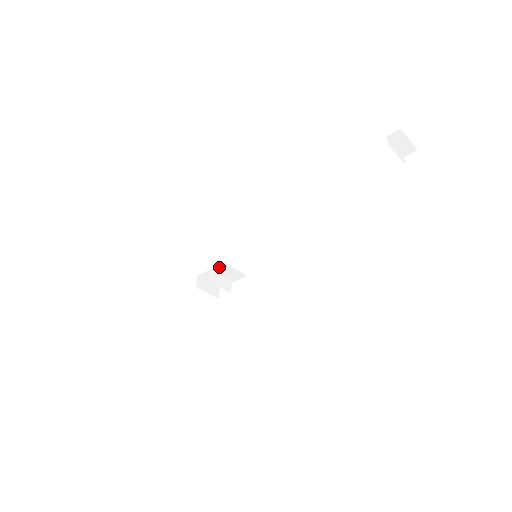
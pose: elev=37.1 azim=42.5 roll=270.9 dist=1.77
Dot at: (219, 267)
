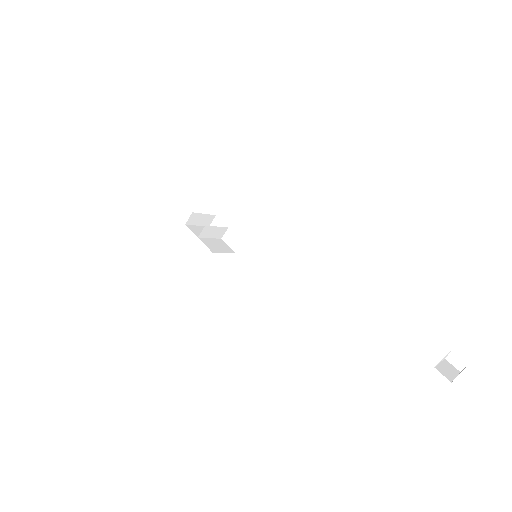
Dot at: occluded
